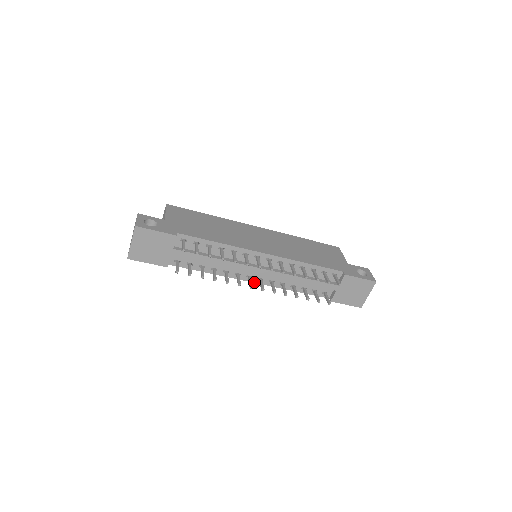
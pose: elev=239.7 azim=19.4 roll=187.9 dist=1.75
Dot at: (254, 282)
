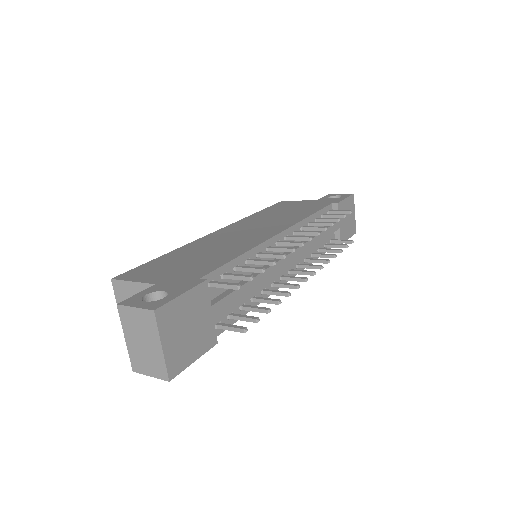
Dot at: (287, 281)
